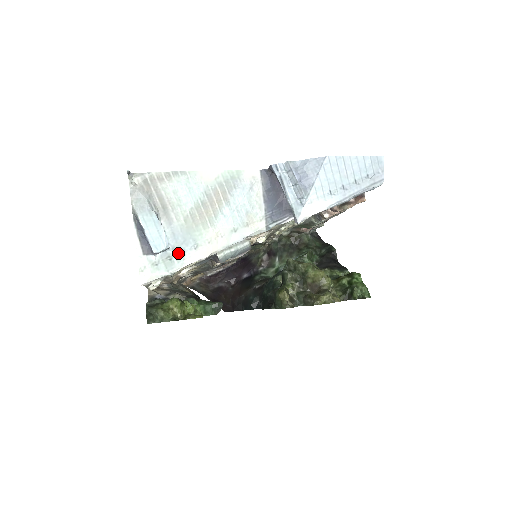
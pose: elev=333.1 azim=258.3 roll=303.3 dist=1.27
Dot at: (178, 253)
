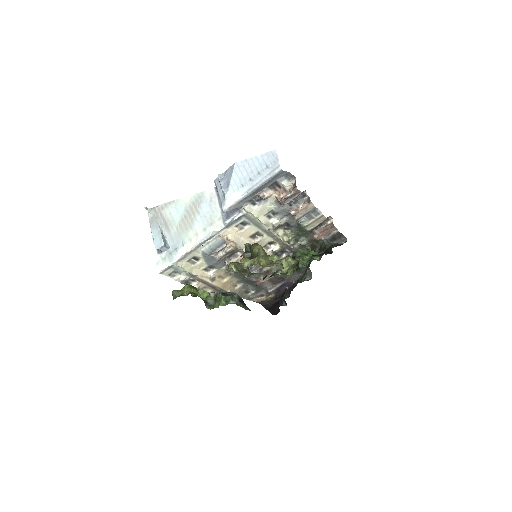
Dot at: (175, 250)
